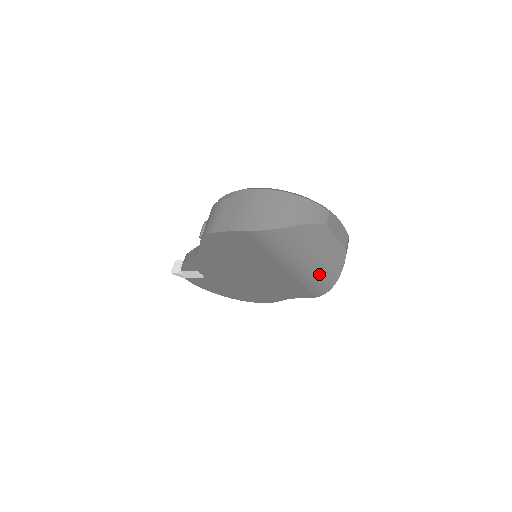
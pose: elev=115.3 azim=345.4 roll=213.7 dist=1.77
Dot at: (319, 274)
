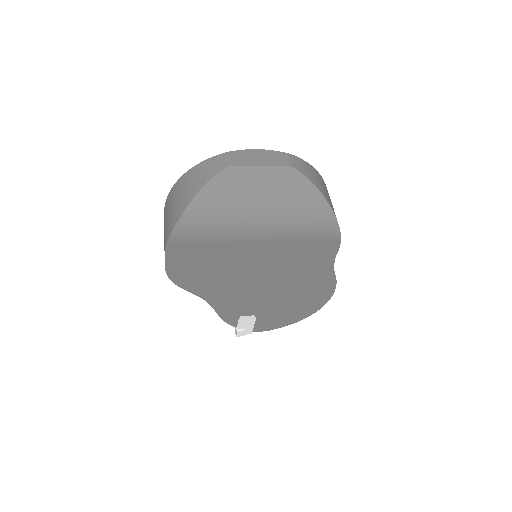
Dot at: (296, 215)
